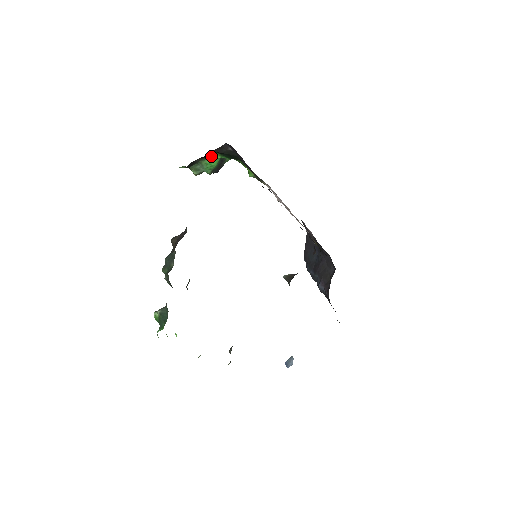
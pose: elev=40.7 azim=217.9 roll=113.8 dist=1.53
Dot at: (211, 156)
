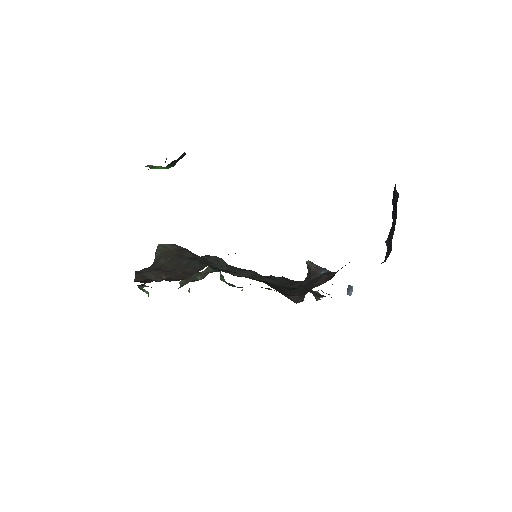
Dot at: (152, 167)
